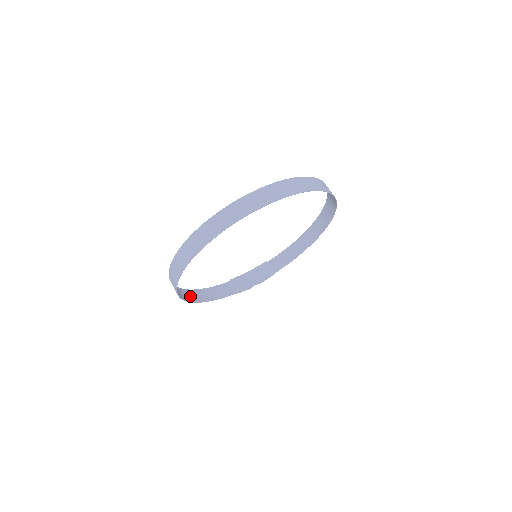
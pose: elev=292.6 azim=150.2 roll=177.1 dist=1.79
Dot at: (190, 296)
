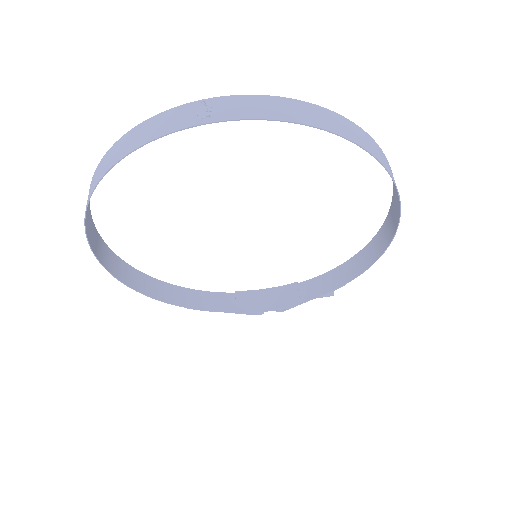
Dot at: (150, 287)
